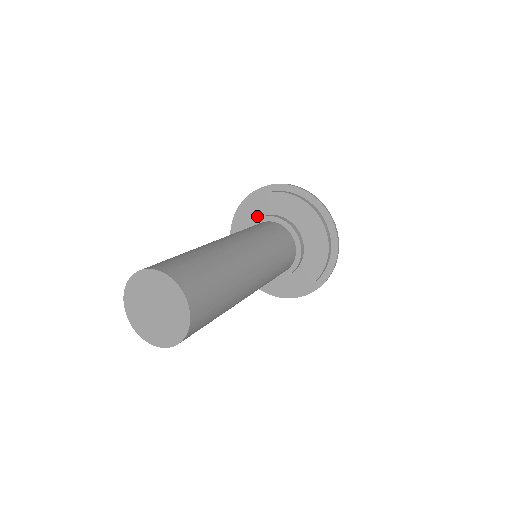
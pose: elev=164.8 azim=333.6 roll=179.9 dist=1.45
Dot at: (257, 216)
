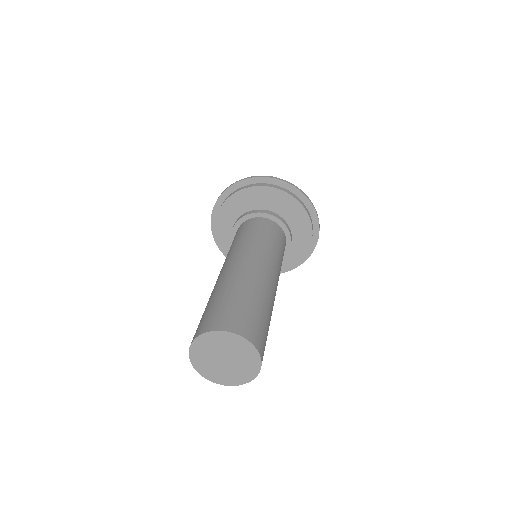
Dot at: (231, 224)
